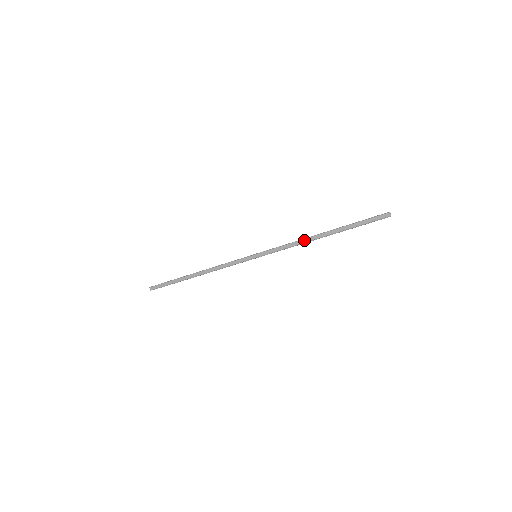
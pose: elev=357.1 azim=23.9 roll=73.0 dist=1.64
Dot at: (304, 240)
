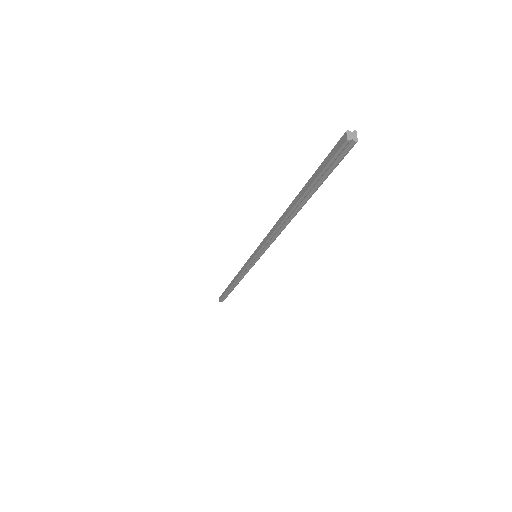
Dot at: (277, 223)
